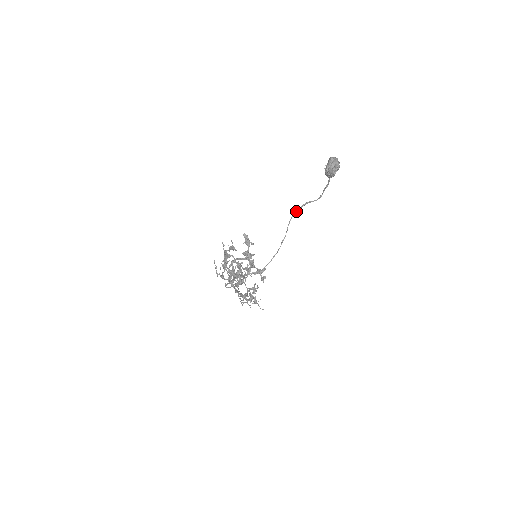
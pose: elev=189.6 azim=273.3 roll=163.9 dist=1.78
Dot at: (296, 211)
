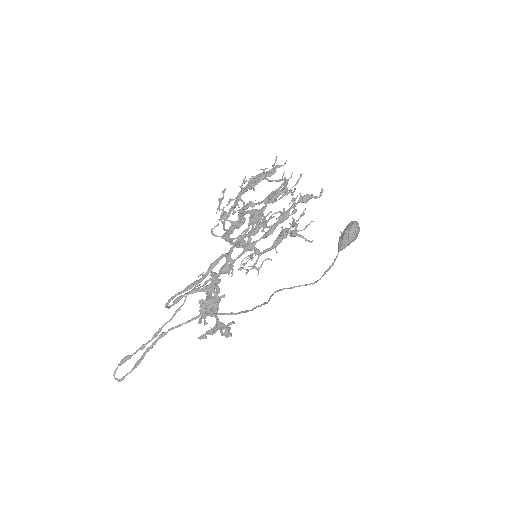
Dot at: (282, 289)
